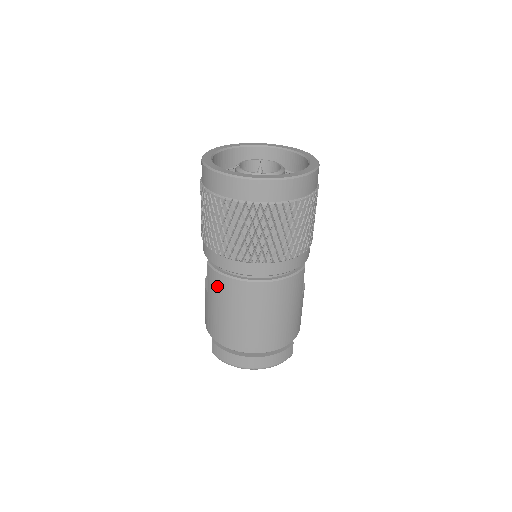
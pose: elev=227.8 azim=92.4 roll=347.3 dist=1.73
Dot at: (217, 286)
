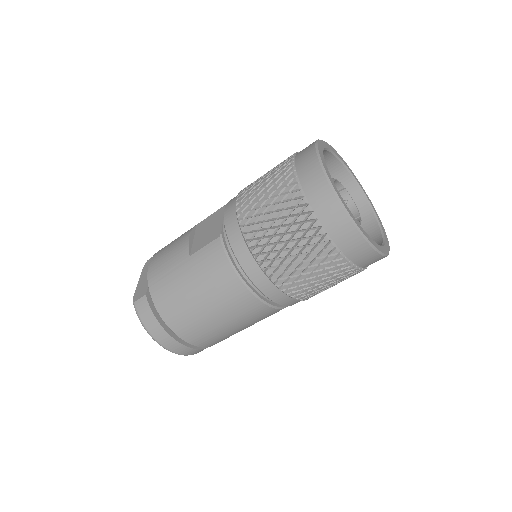
Dot at: (212, 266)
